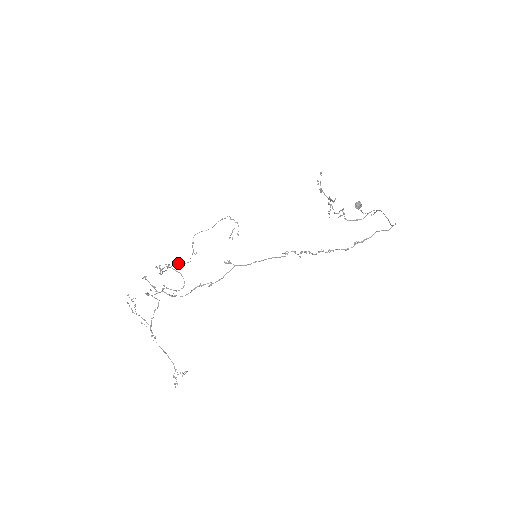
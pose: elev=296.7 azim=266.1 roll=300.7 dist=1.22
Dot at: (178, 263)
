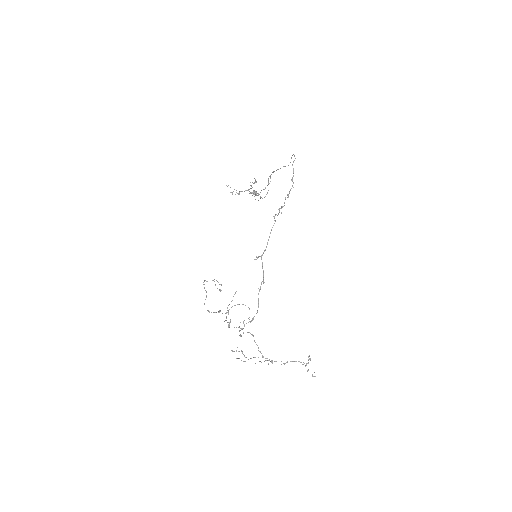
Dot at: (236, 291)
